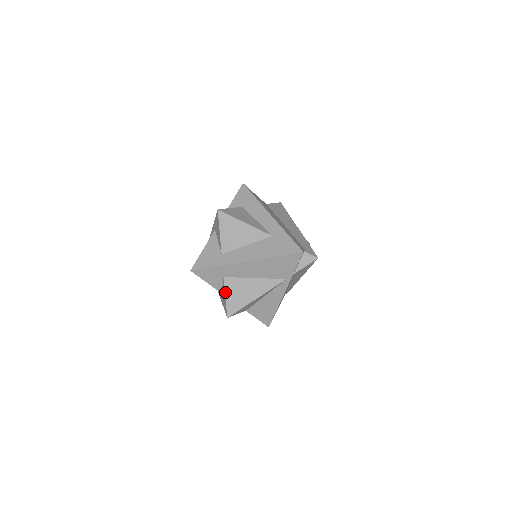
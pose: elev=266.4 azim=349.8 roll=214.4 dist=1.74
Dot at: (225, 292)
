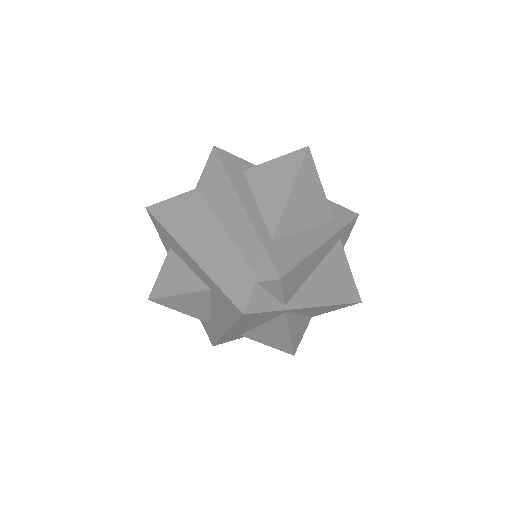
Dot at: occluded
